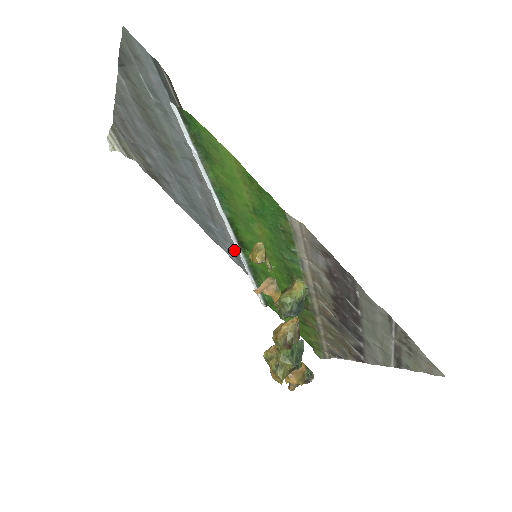
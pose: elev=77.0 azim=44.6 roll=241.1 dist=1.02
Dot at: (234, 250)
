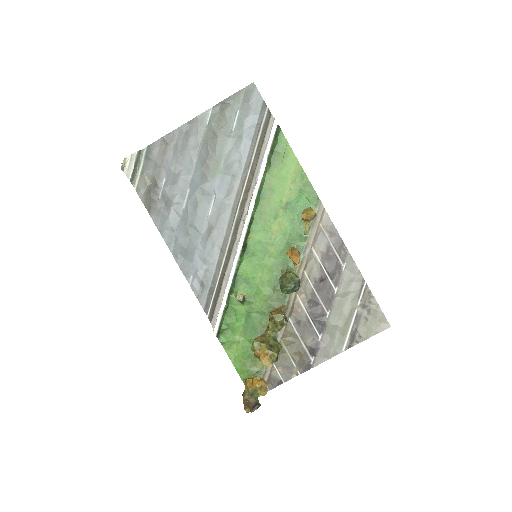
Dot at: (207, 273)
